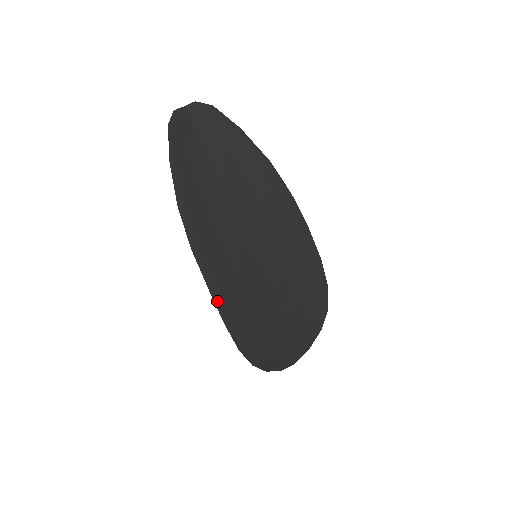
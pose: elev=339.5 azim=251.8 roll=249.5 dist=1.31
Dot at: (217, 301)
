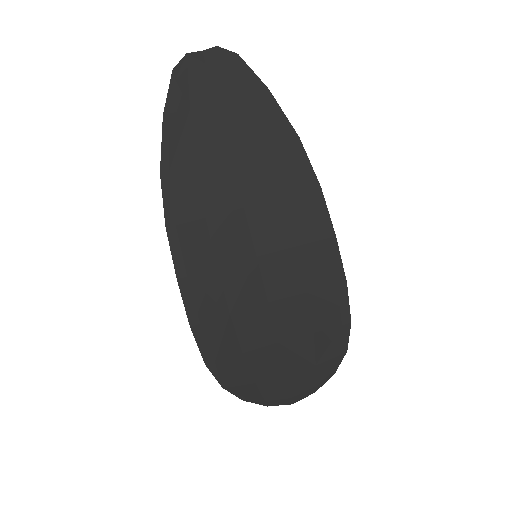
Dot at: (186, 297)
